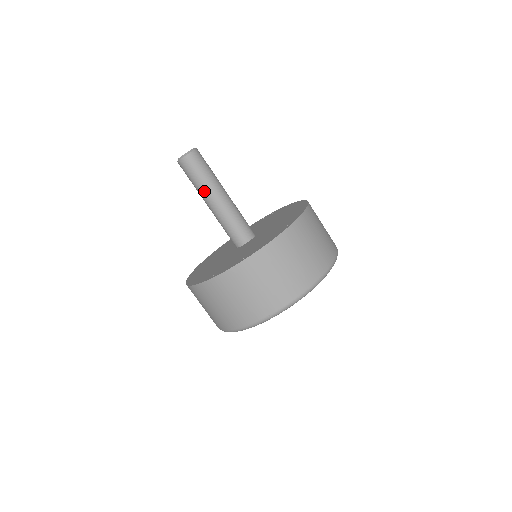
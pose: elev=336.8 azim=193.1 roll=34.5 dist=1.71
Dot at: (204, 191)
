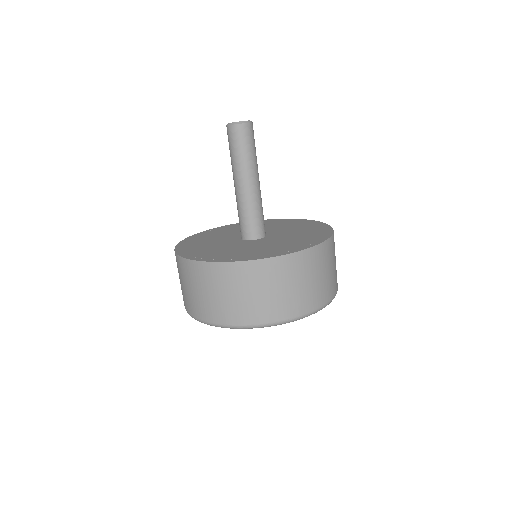
Dot at: (245, 168)
